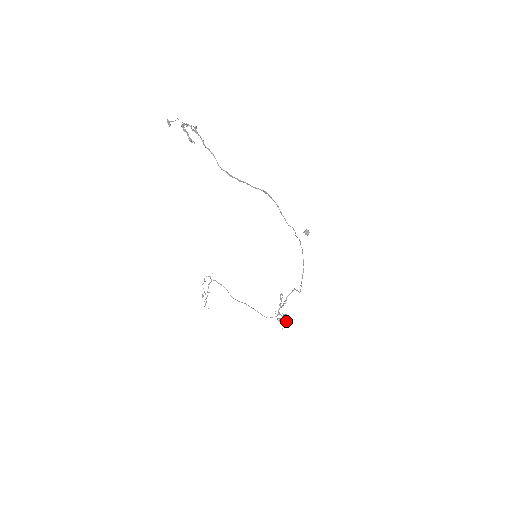
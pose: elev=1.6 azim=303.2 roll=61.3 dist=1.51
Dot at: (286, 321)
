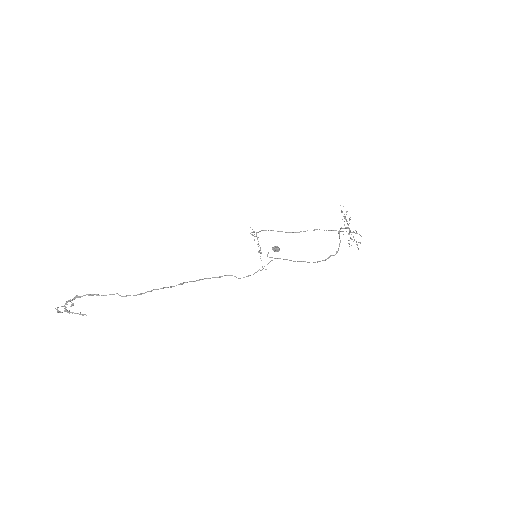
Dot at: occluded
